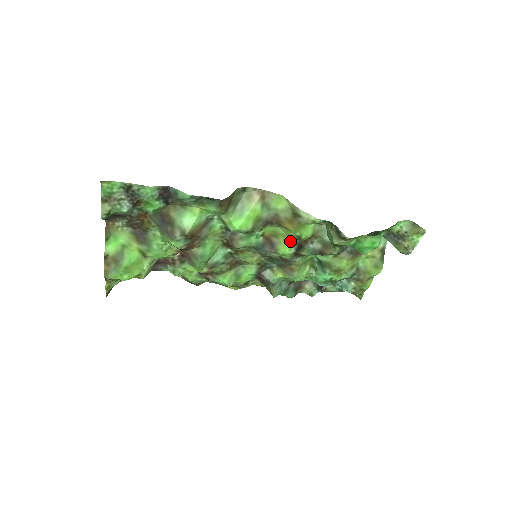
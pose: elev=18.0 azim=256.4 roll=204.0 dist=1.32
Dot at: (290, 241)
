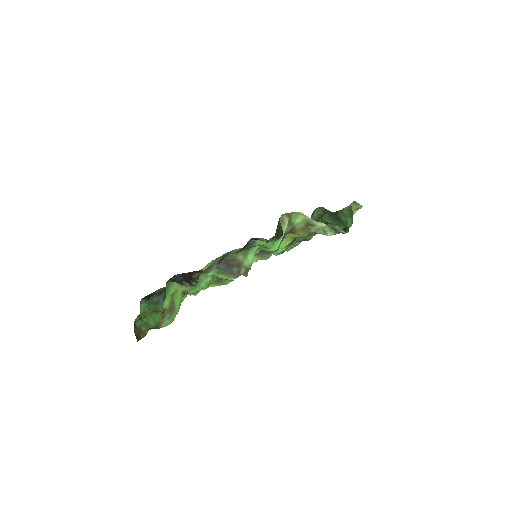
Dot at: (290, 240)
